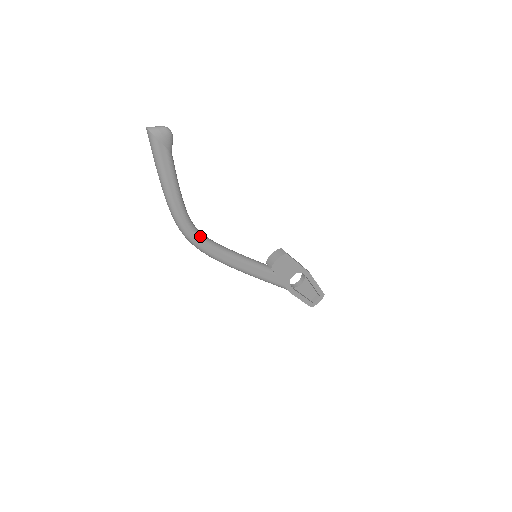
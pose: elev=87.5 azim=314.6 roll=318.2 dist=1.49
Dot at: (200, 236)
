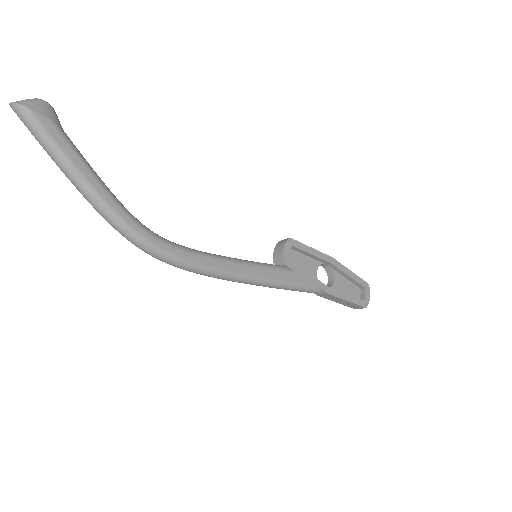
Dot at: (165, 241)
